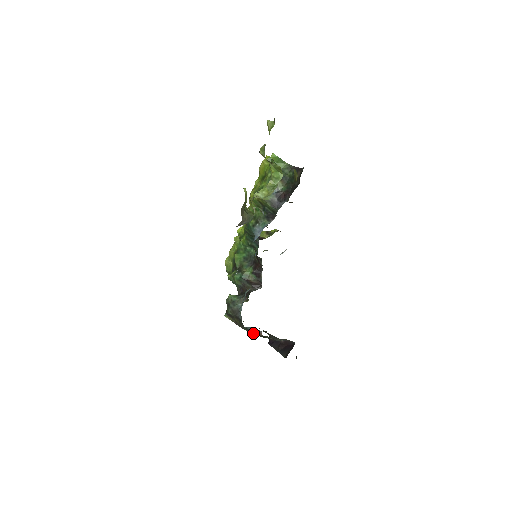
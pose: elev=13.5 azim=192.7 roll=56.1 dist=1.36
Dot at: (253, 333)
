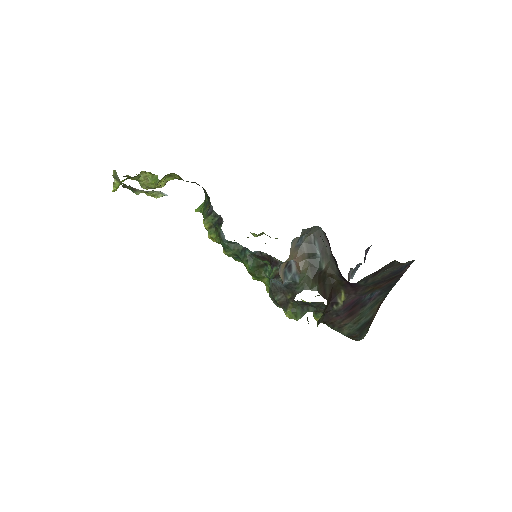
Dot at: (299, 277)
